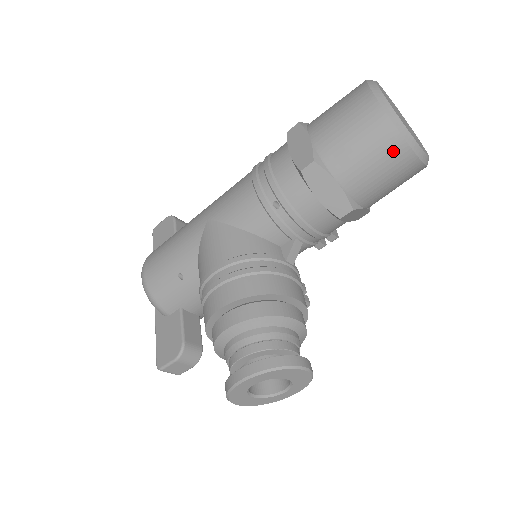
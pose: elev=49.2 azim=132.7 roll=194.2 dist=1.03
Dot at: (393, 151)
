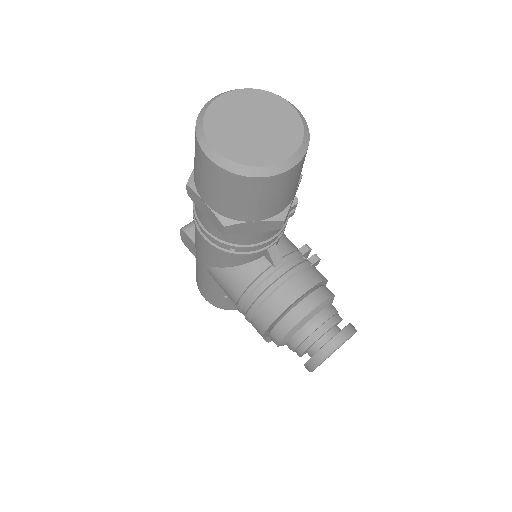
Dot at: (269, 186)
